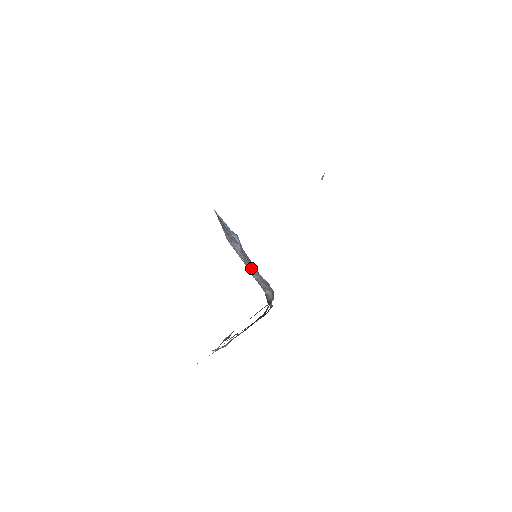
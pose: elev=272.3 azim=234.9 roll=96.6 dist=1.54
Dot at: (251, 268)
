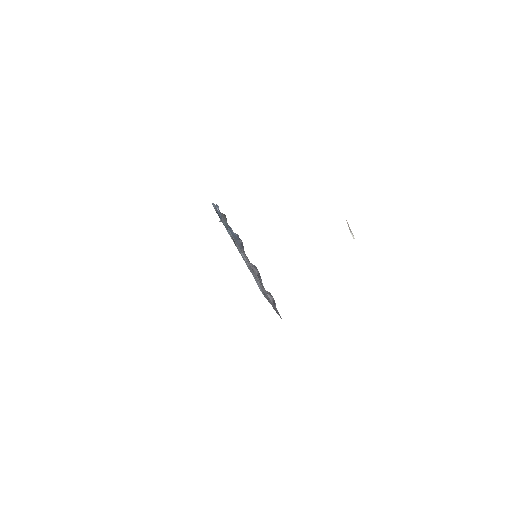
Dot at: (246, 259)
